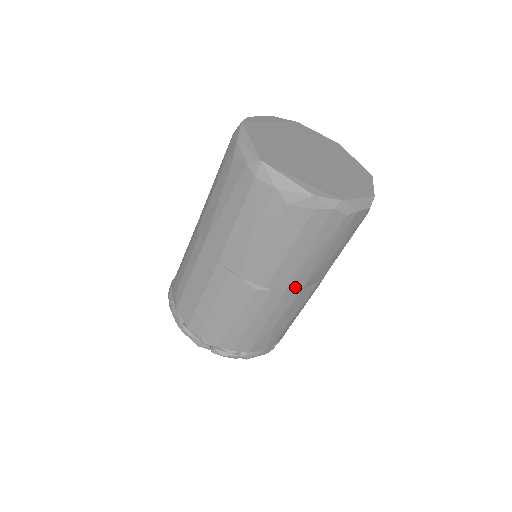
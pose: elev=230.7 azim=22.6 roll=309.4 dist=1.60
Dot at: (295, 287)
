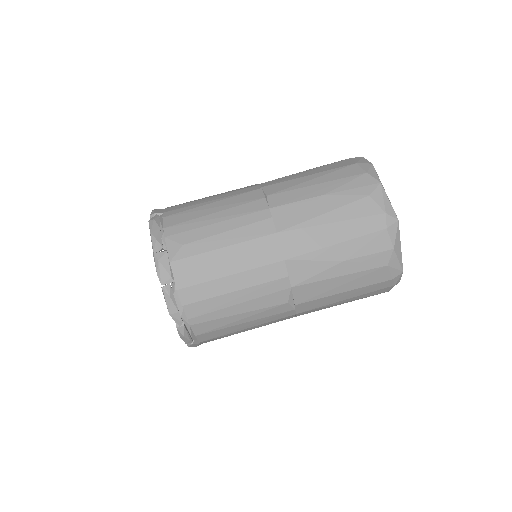
Dot at: (301, 314)
